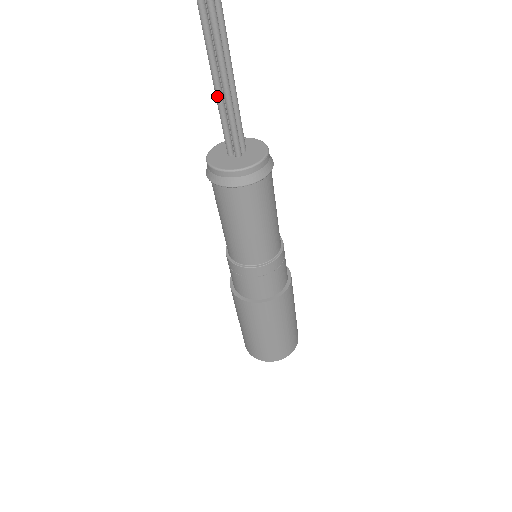
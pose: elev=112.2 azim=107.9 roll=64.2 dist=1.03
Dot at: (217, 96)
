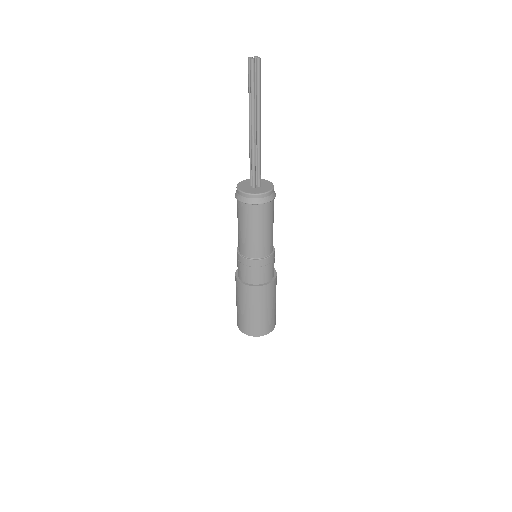
Dot at: (249, 150)
